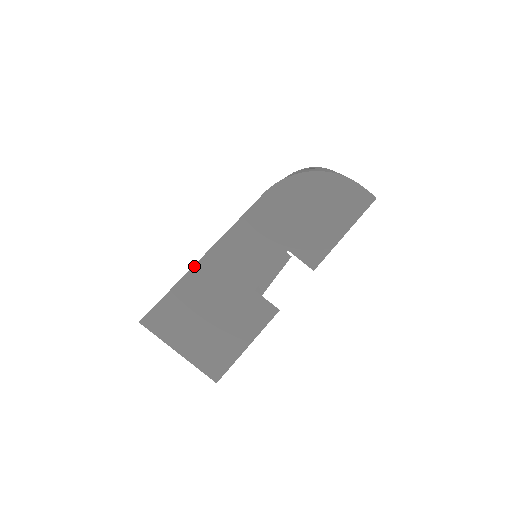
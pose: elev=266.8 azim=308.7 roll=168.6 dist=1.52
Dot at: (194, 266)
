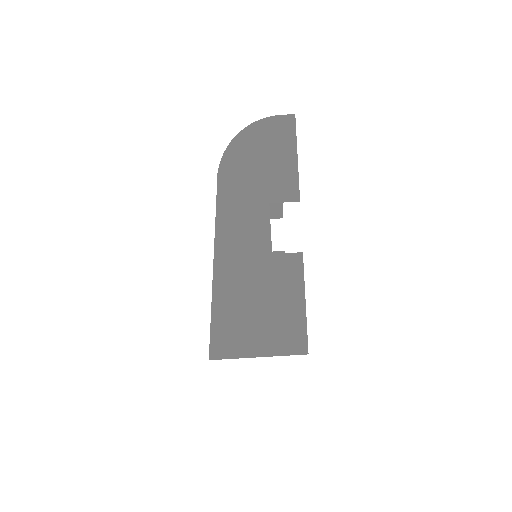
Dot at: (213, 276)
